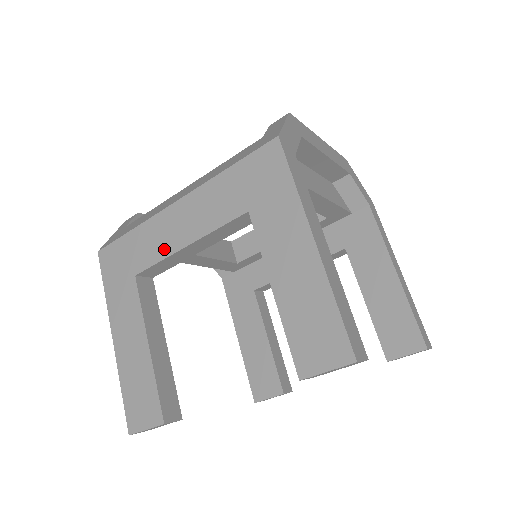
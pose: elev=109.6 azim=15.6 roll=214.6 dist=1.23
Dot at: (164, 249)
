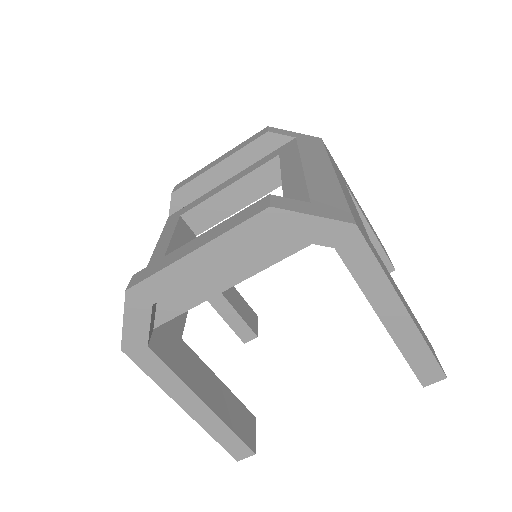
Dot at: occluded
